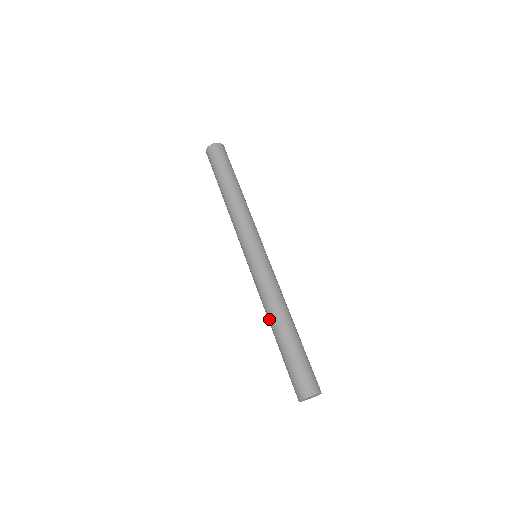
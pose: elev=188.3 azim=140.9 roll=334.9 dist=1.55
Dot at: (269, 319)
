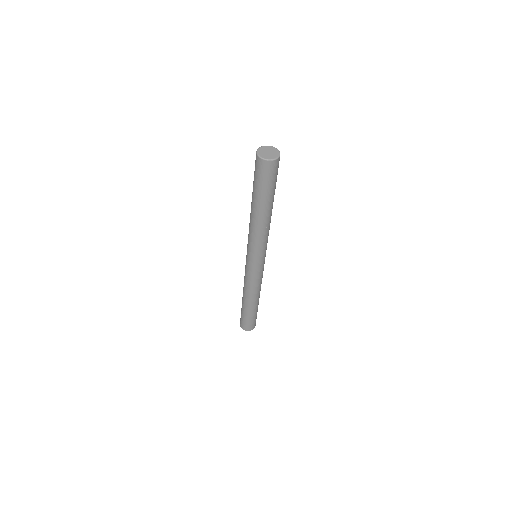
Dot at: occluded
